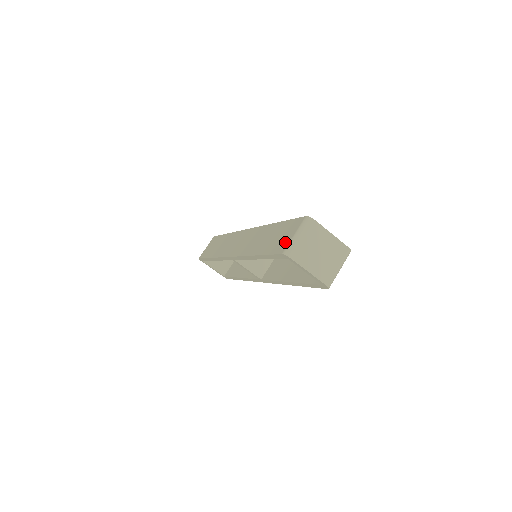
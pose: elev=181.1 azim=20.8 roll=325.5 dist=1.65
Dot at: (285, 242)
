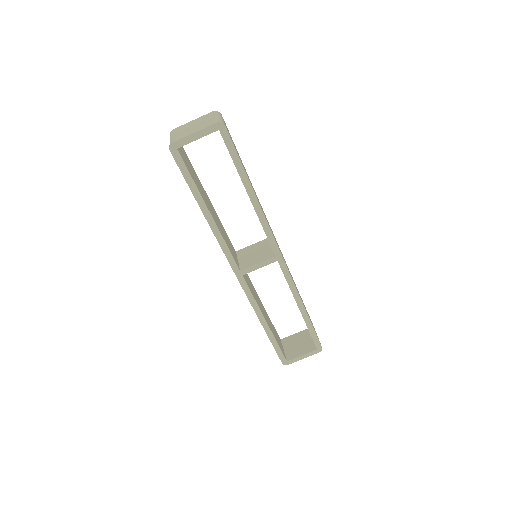
Dot at: occluded
